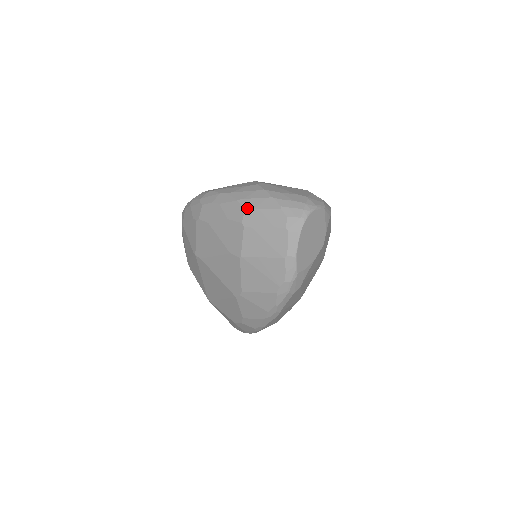
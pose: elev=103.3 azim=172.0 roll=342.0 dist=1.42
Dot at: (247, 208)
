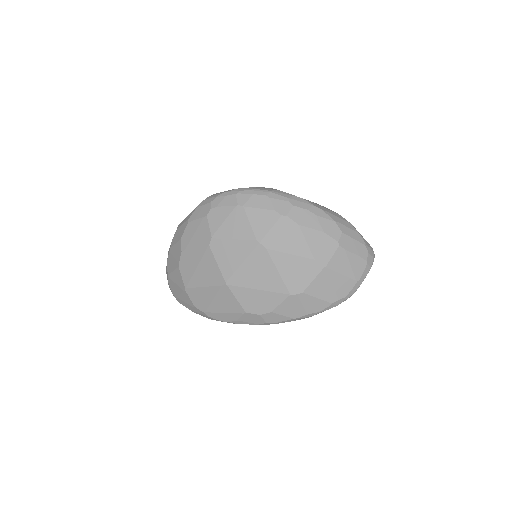
Dot at: (344, 232)
